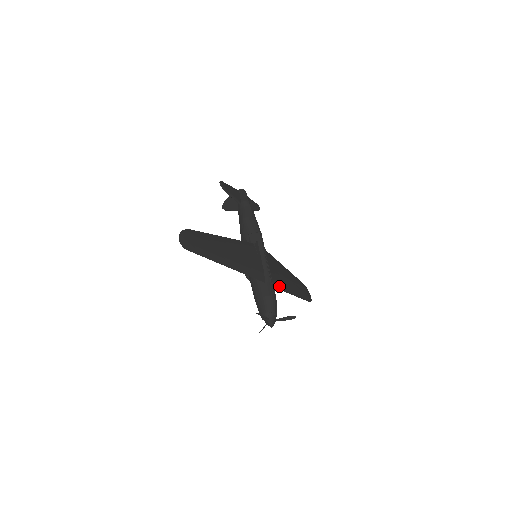
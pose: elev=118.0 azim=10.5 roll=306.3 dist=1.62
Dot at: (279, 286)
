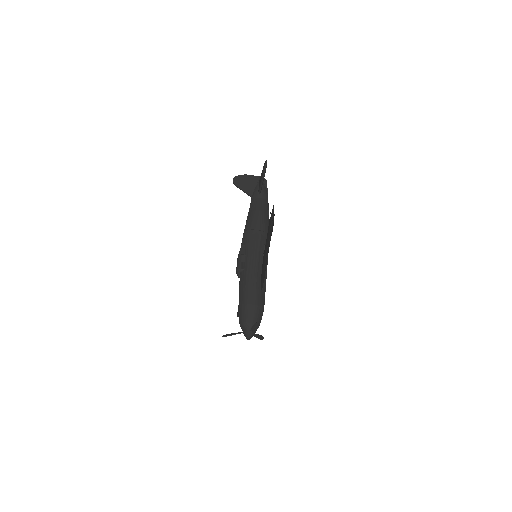
Dot at: occluded
